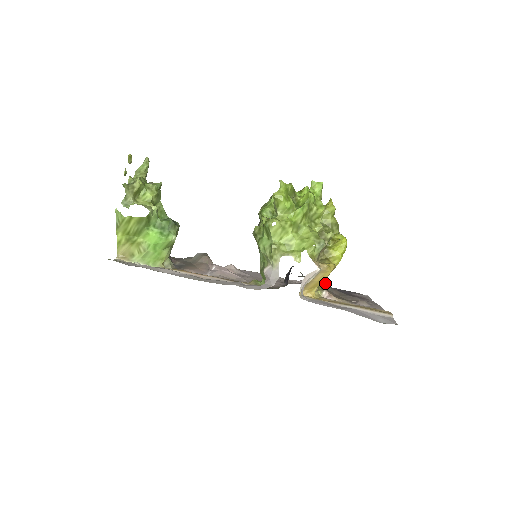
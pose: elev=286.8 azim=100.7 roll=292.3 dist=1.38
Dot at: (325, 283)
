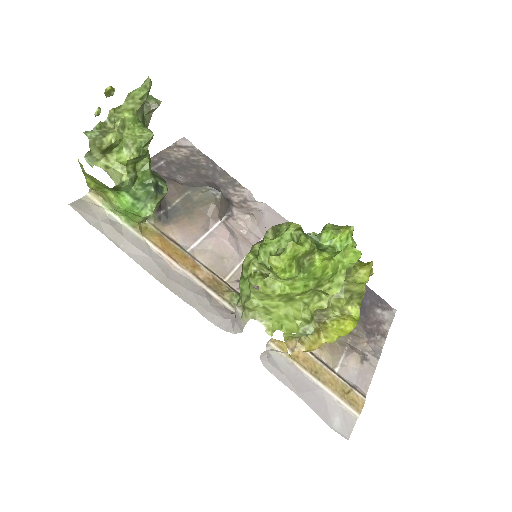
Dot at: occluded
